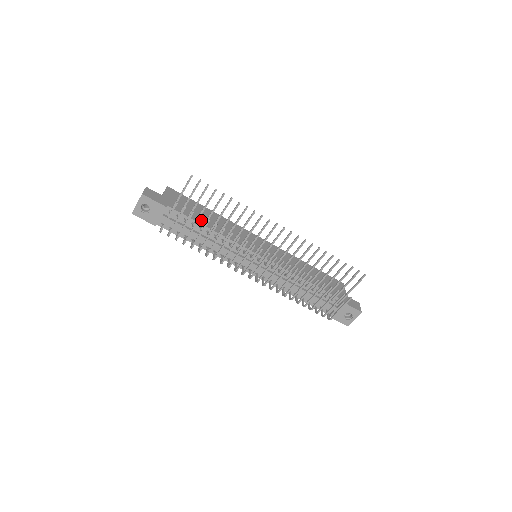
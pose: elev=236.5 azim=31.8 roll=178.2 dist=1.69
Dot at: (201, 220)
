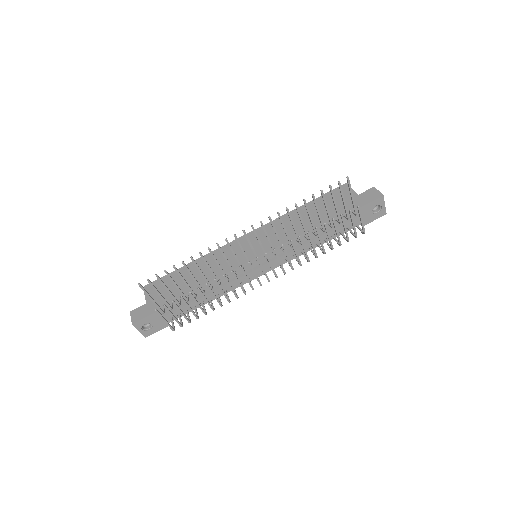
Dot at: occluded
